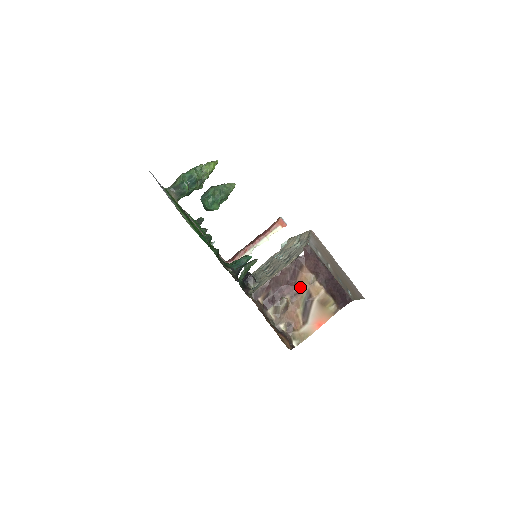
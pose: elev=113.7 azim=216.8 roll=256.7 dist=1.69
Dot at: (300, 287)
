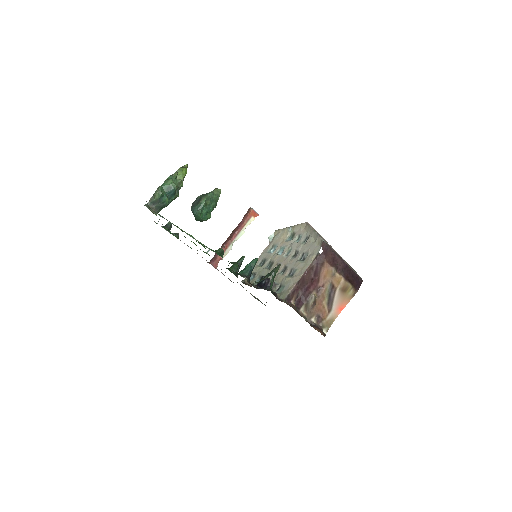
Dot at: (323, 281)
